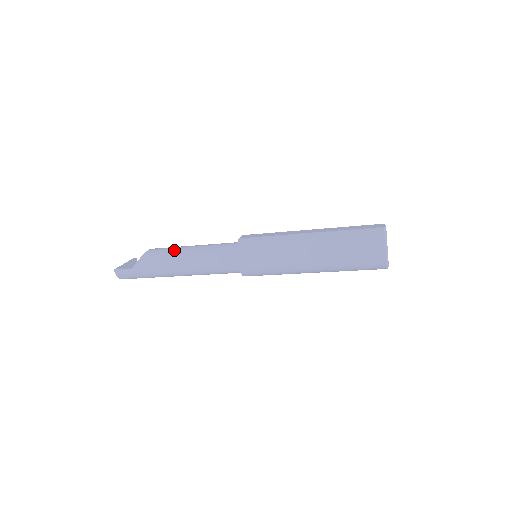
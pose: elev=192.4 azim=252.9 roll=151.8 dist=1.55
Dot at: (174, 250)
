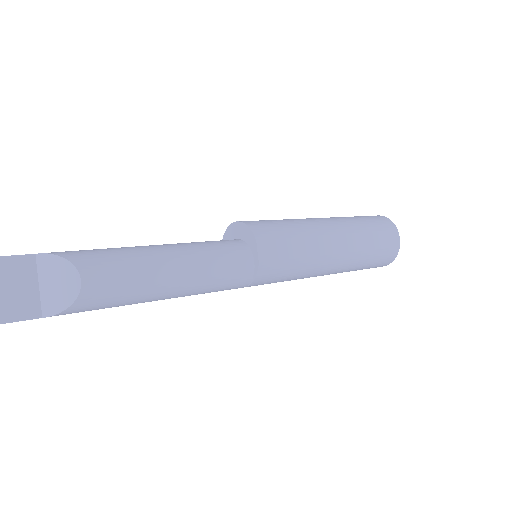
Dot at: (146, 287)
